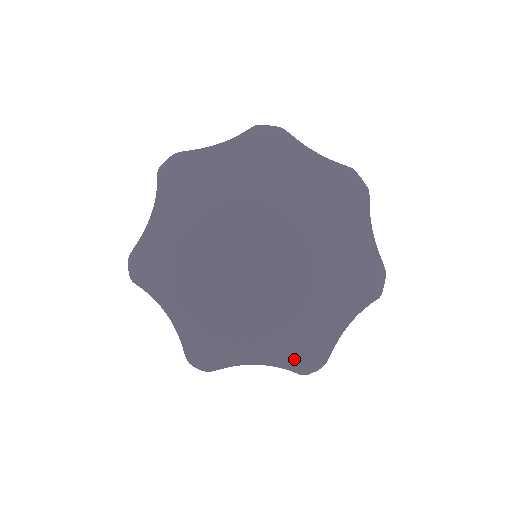
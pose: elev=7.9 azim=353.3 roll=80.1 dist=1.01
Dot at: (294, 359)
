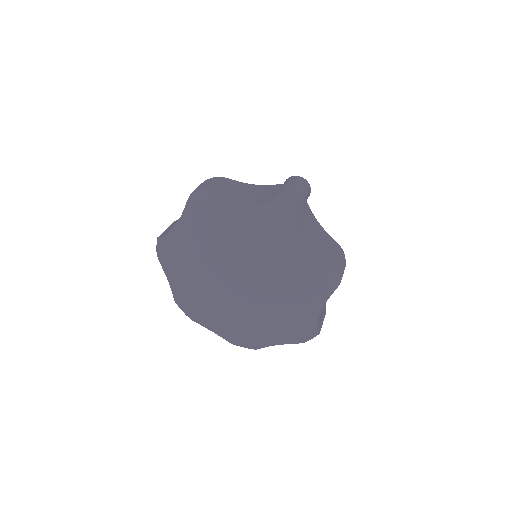
Dot at: (233, 341)
